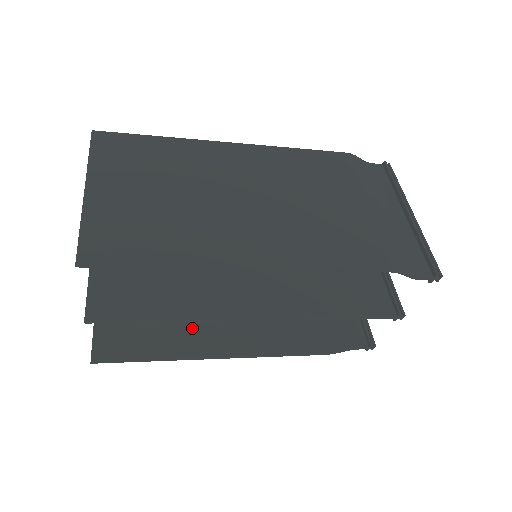
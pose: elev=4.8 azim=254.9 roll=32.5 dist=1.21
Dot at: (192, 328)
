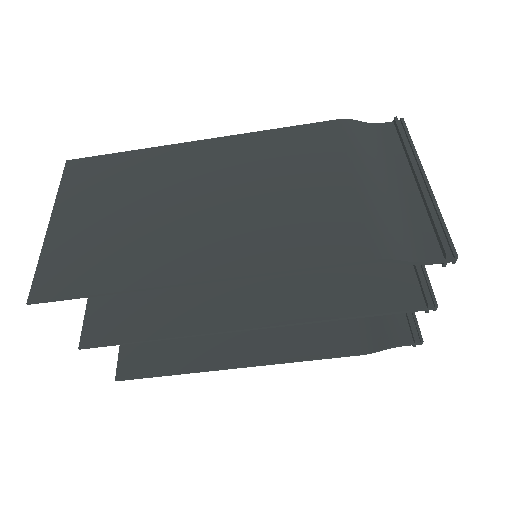
Dot at: (212, 337)
